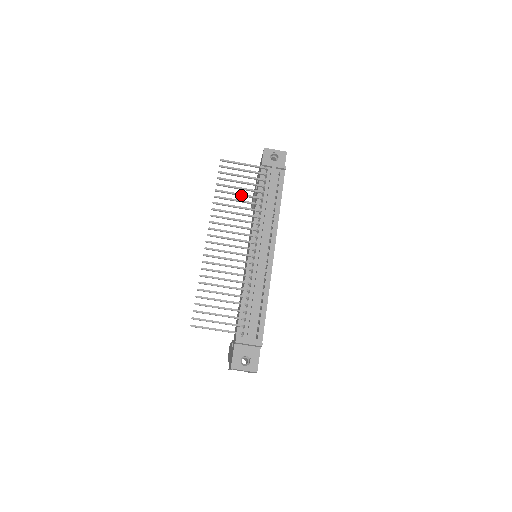
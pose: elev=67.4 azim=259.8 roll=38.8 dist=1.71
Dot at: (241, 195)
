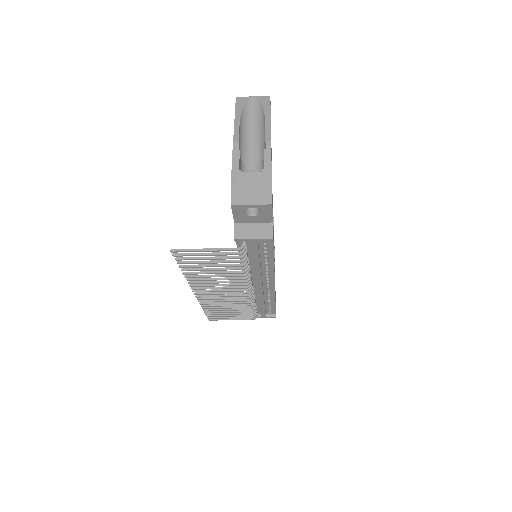
Dot at: (217, 270)
